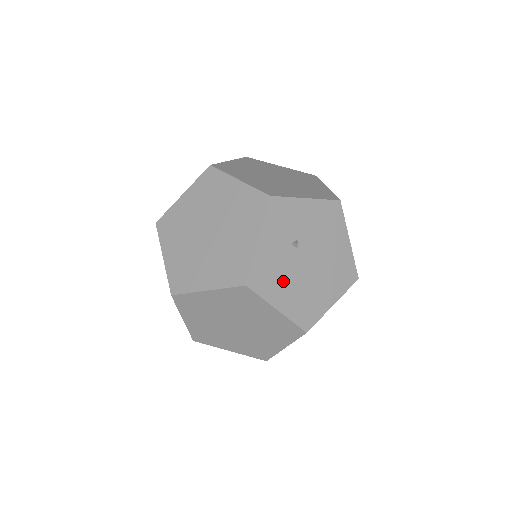
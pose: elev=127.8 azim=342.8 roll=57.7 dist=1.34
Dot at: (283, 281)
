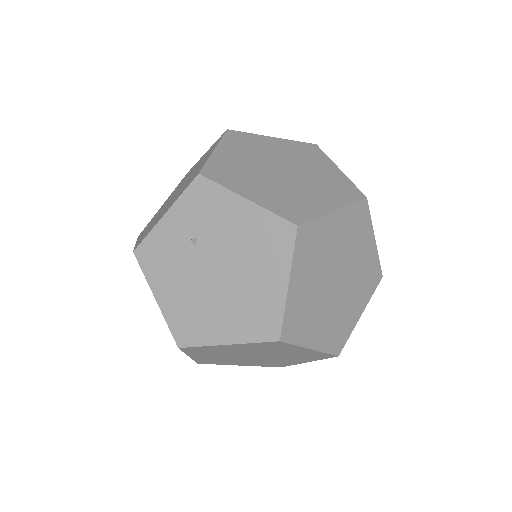
Dot at: occluded
